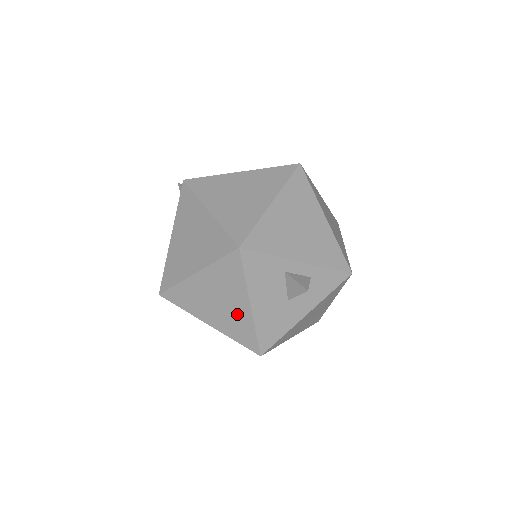
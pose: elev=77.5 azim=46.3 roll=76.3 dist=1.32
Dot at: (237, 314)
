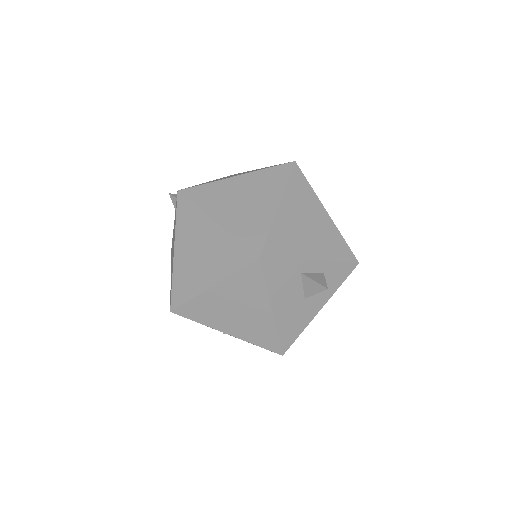
Dot at: (257, 320)
